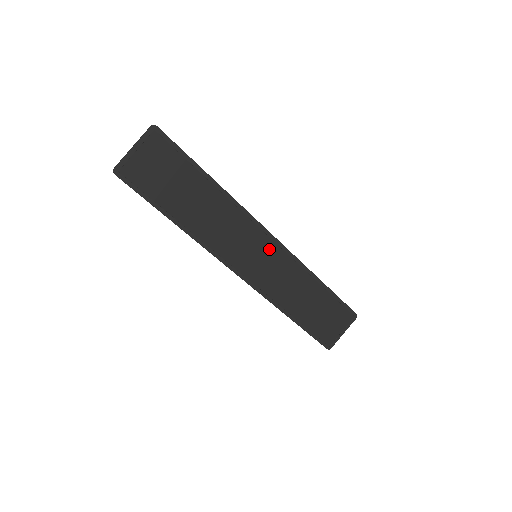
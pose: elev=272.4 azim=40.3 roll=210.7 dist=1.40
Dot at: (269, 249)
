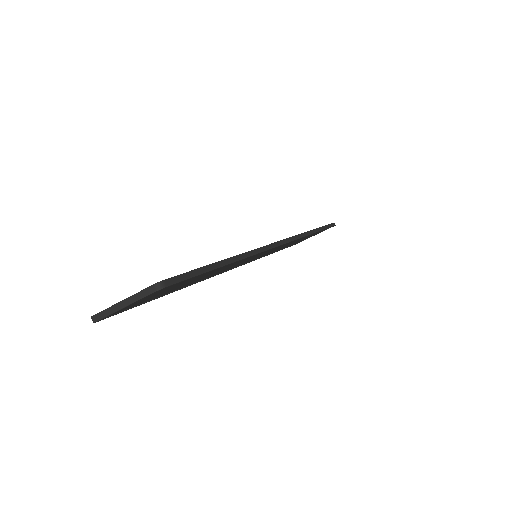
Dot at: occluded
